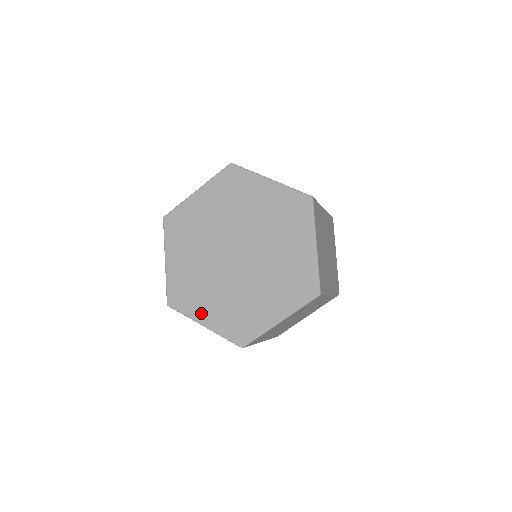
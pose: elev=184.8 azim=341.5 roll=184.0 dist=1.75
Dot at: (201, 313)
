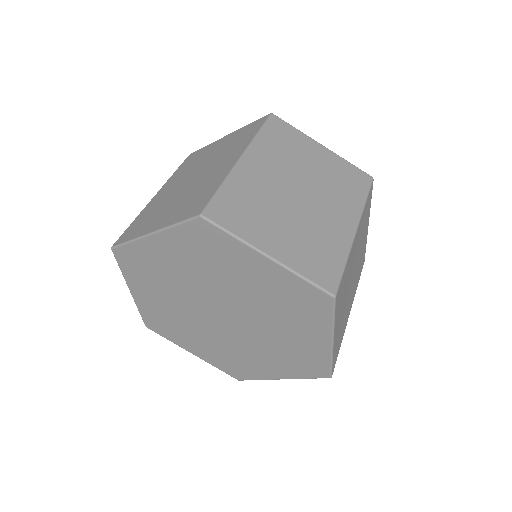
Dot at: (138, 288)
